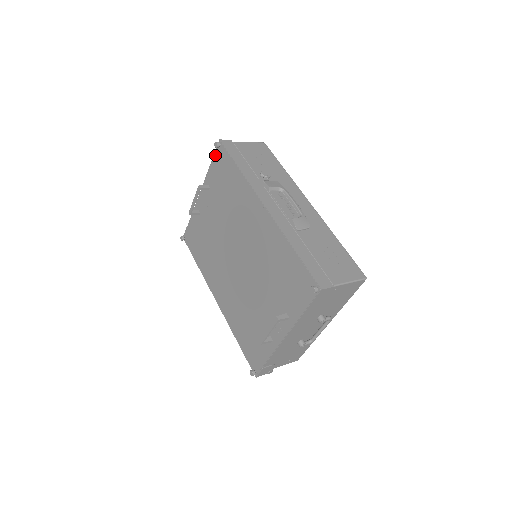
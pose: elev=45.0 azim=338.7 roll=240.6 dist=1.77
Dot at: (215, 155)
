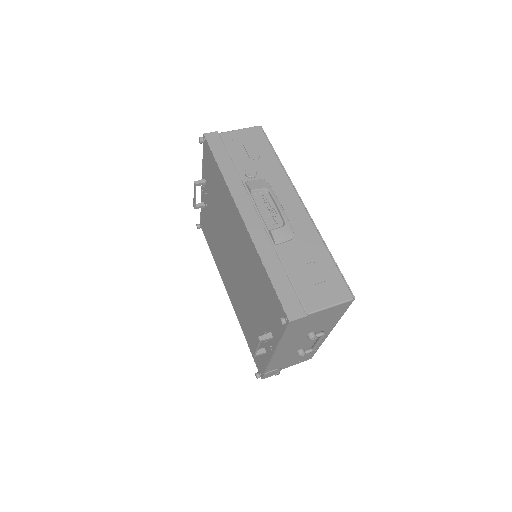
Dot at: (203, 149)
